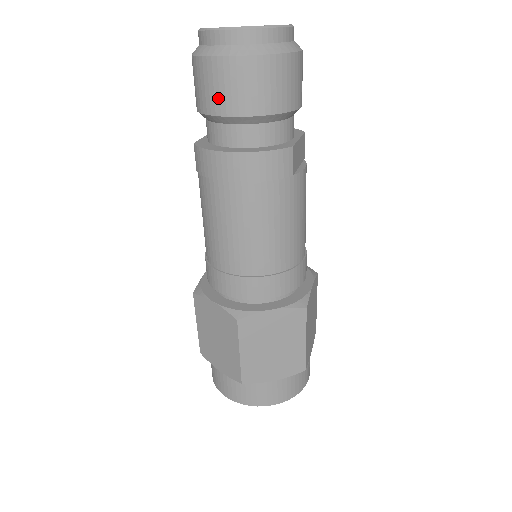
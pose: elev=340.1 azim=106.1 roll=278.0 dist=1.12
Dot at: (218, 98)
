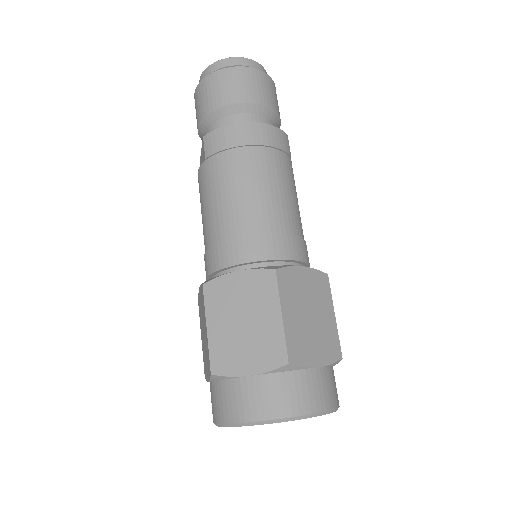
Dot at: (233, 92)
